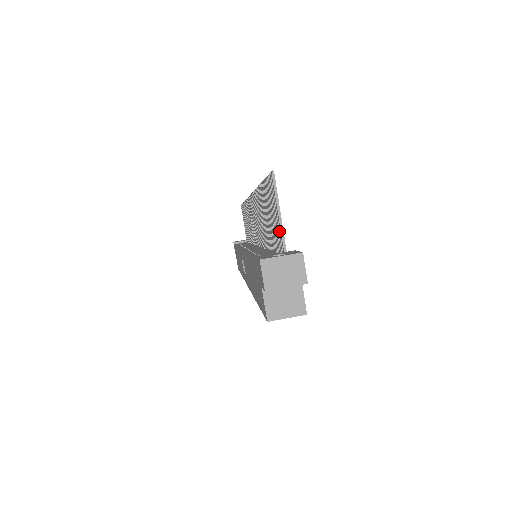
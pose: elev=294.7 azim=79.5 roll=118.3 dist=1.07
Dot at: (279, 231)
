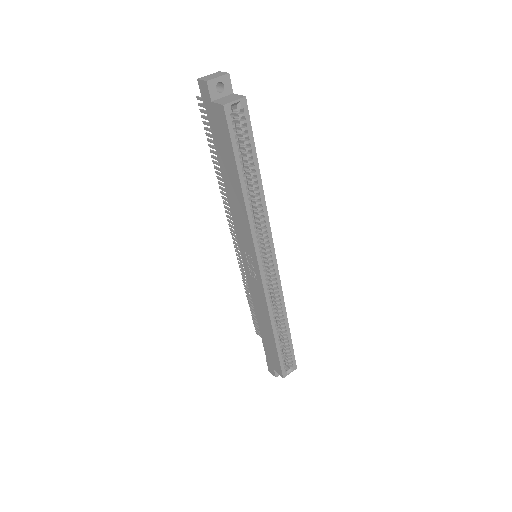
Dot at: occluded
